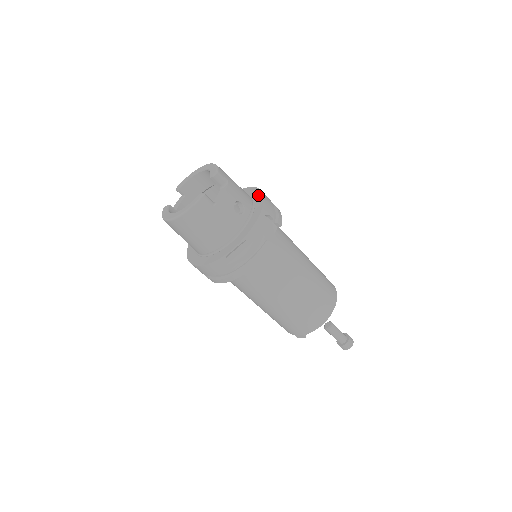
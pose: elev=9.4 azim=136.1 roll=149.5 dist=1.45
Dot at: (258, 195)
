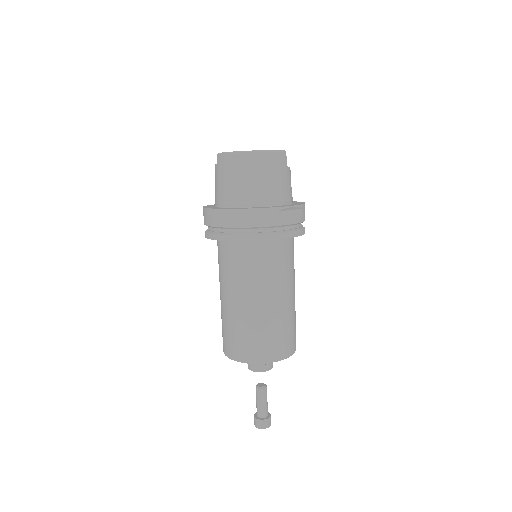
Dot at: occluded
